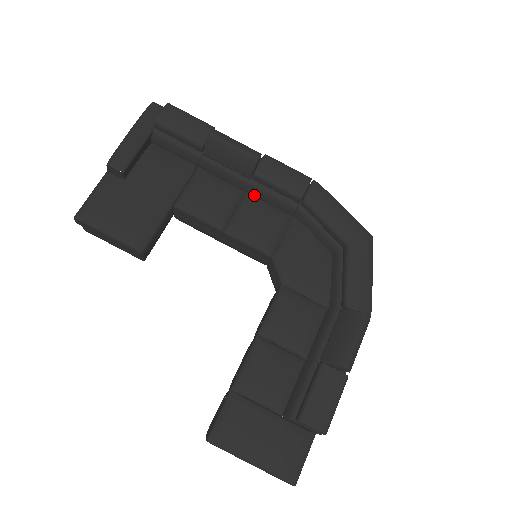
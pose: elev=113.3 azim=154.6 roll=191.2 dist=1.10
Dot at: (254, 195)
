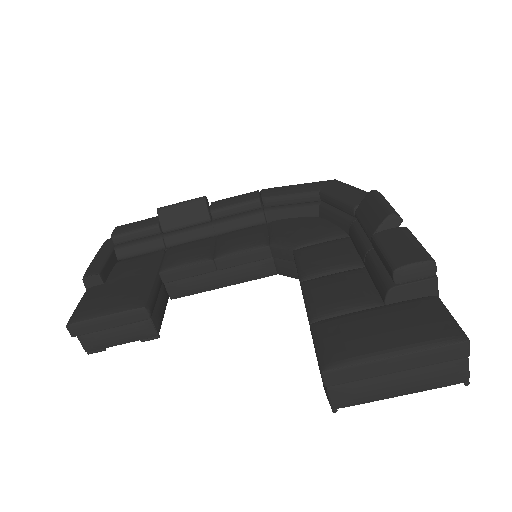
Dot at: (224, 233)
